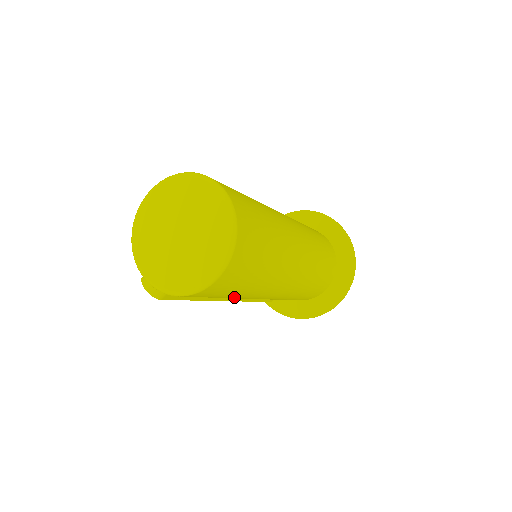
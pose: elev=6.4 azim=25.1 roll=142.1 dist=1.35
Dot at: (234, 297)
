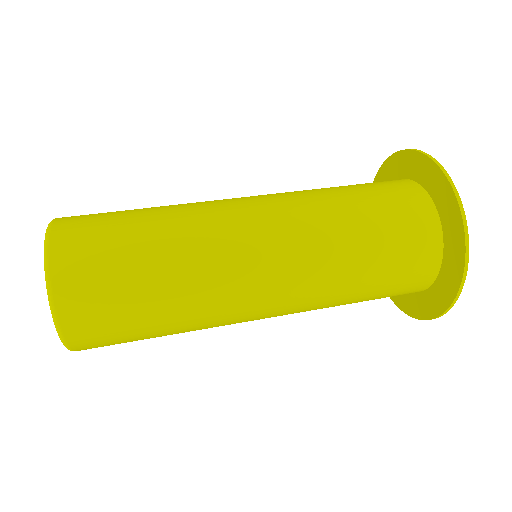
Dot at: occluded
